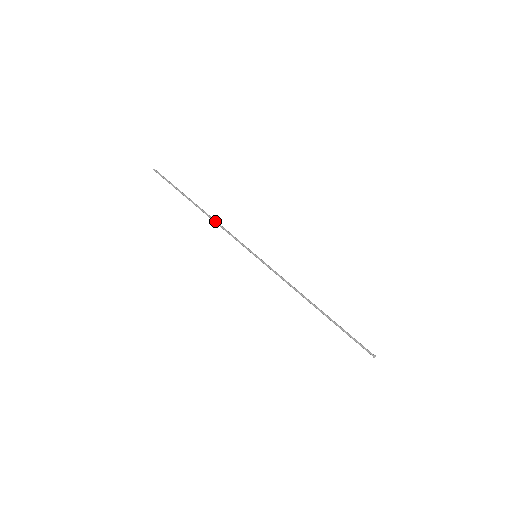
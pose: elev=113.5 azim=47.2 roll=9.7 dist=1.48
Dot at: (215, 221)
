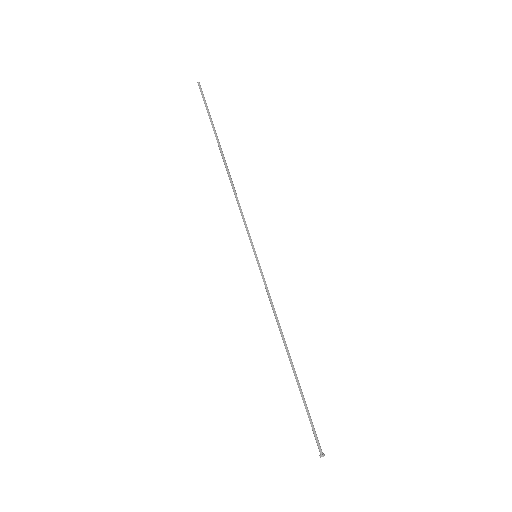
Dot at: (233, 186)
